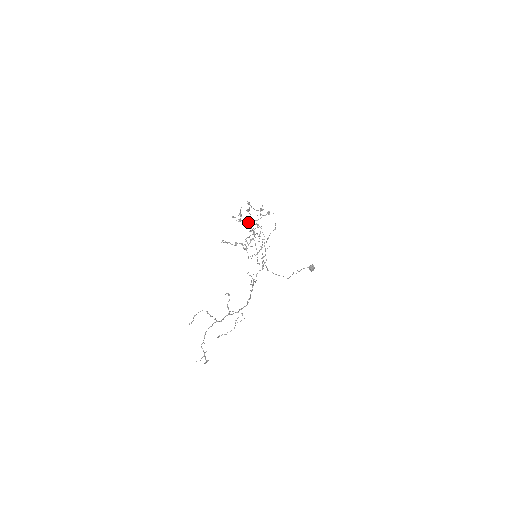
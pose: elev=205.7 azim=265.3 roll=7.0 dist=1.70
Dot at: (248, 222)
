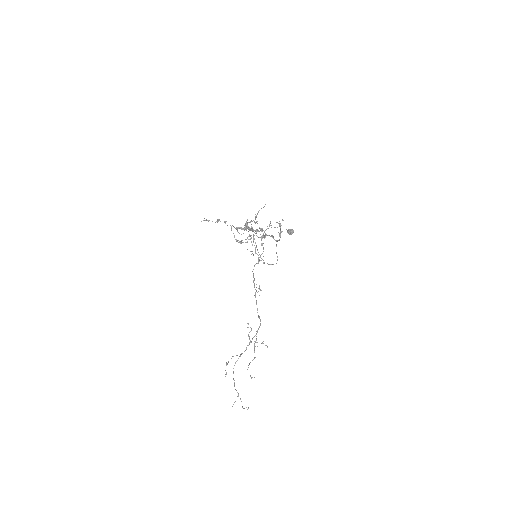
Dot at: (258, 237)
